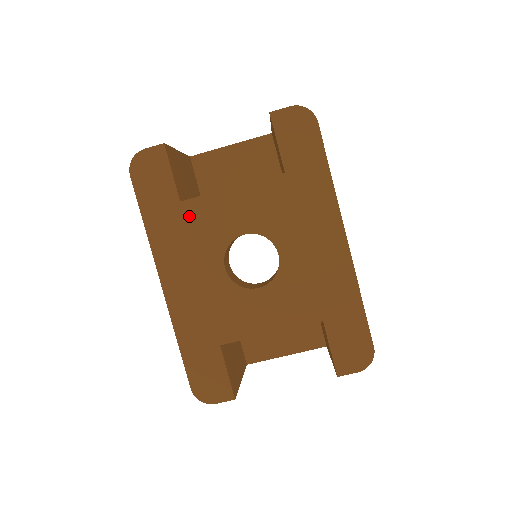
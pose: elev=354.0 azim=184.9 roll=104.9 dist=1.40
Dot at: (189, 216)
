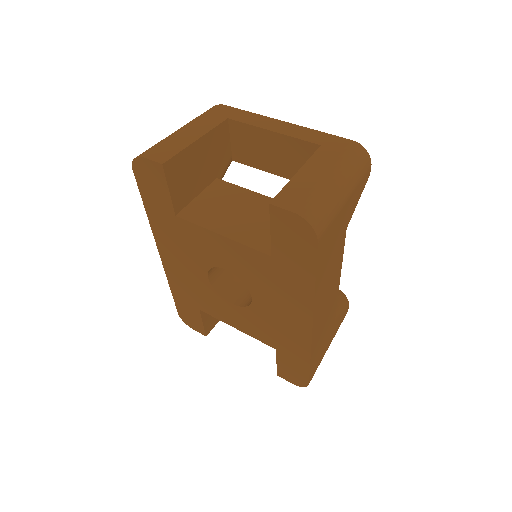
Dot at: (182, 230)
